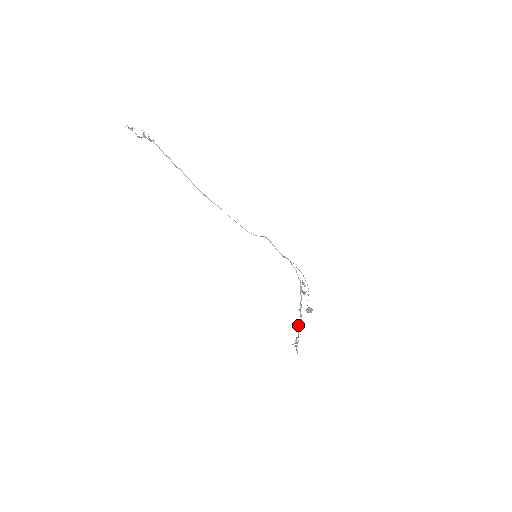
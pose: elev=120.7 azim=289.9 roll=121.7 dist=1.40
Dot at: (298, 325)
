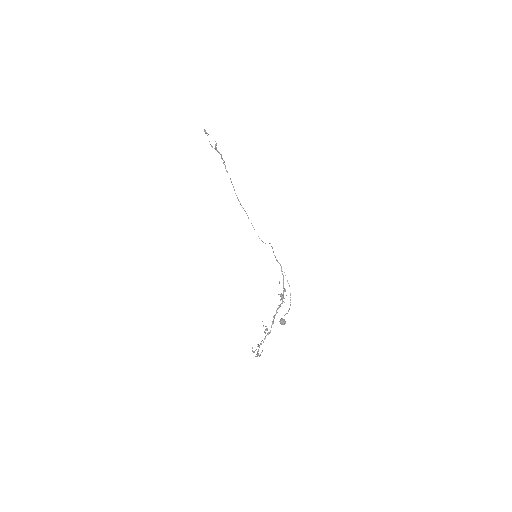
Dot at: occluded
